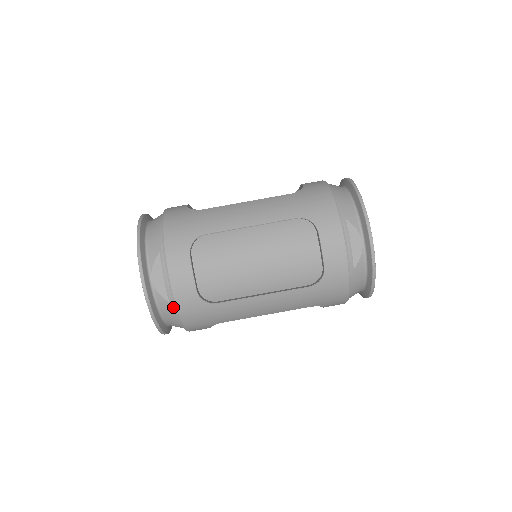
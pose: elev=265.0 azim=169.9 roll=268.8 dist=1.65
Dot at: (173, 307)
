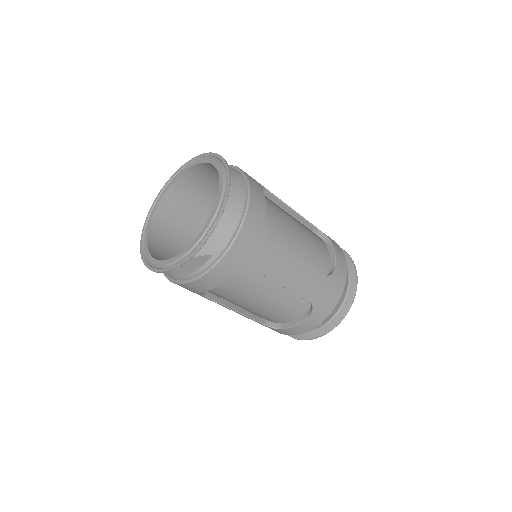
Dot at: (177, 278)
